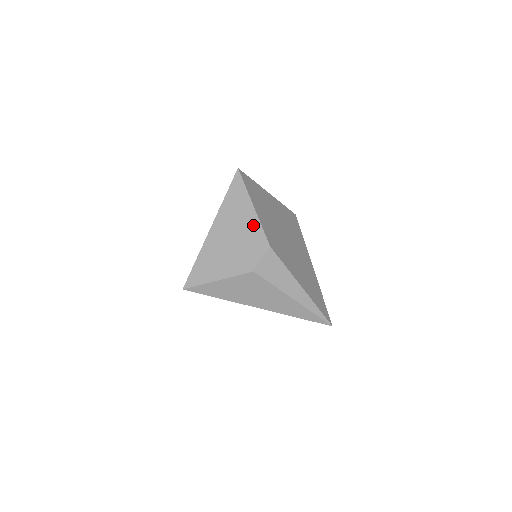
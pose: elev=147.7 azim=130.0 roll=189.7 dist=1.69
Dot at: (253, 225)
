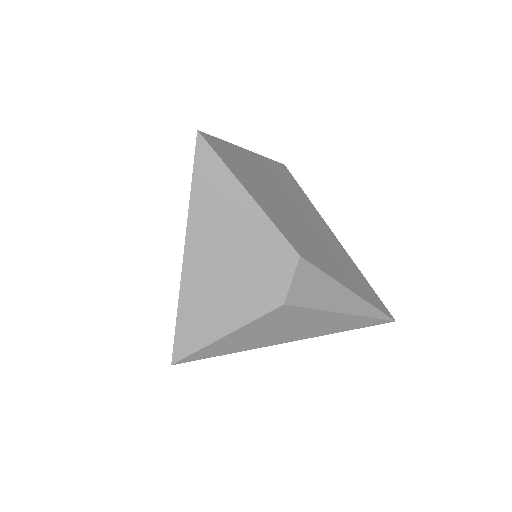
Dot at: (259, 227)
